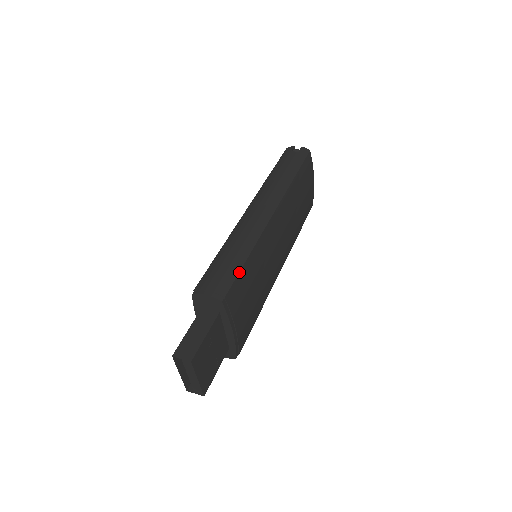
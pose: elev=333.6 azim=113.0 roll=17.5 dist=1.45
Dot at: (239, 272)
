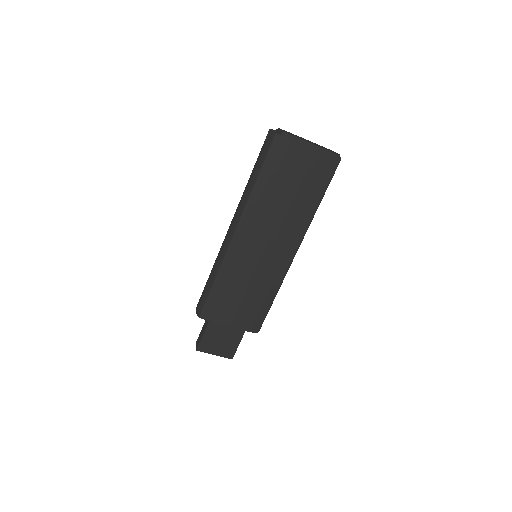
Dot at: (208, 295)
